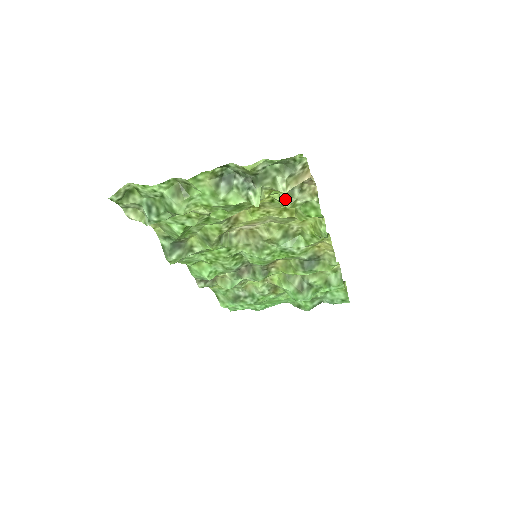
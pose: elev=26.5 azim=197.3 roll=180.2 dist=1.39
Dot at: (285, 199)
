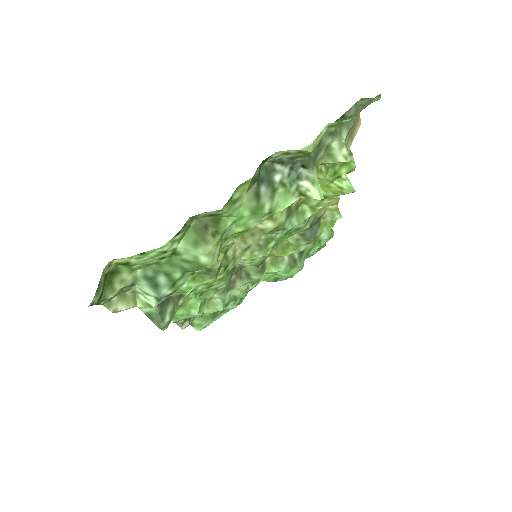
Dot at: occluded
